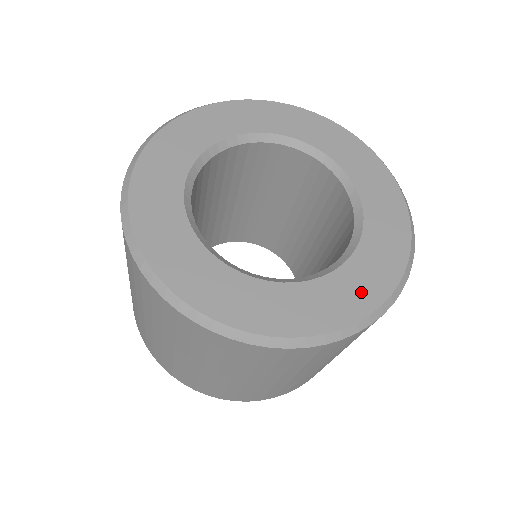
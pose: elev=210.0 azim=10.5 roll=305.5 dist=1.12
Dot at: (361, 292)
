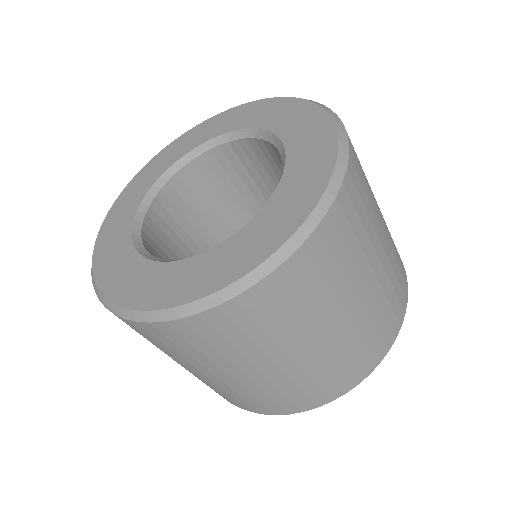
Dot at: (315, 161)
